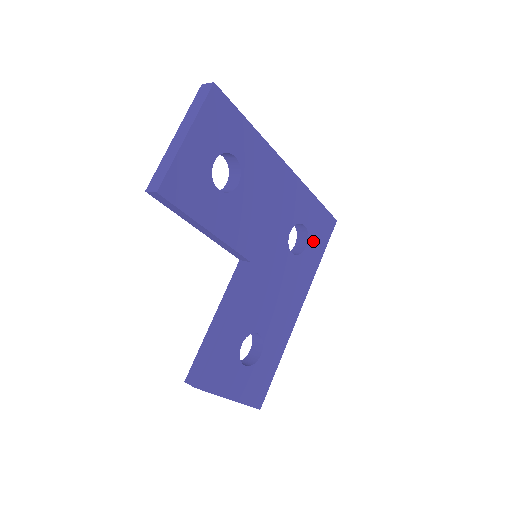
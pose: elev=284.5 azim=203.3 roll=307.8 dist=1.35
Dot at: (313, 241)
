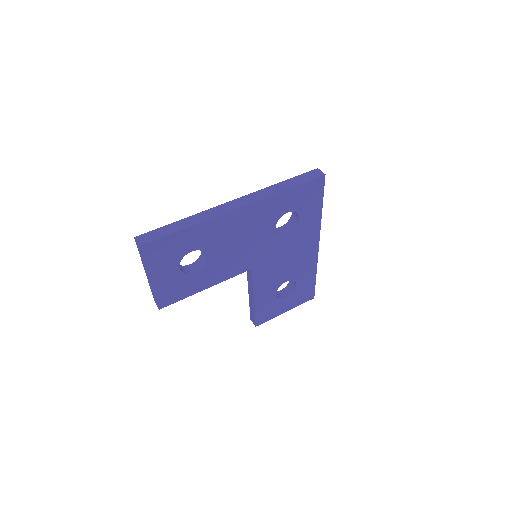
Dot at: (305, 209)
